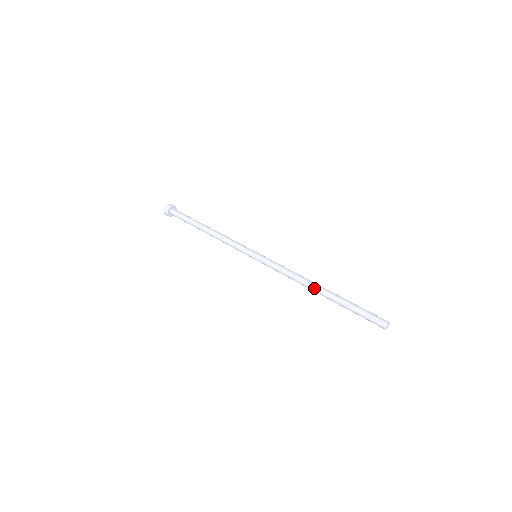
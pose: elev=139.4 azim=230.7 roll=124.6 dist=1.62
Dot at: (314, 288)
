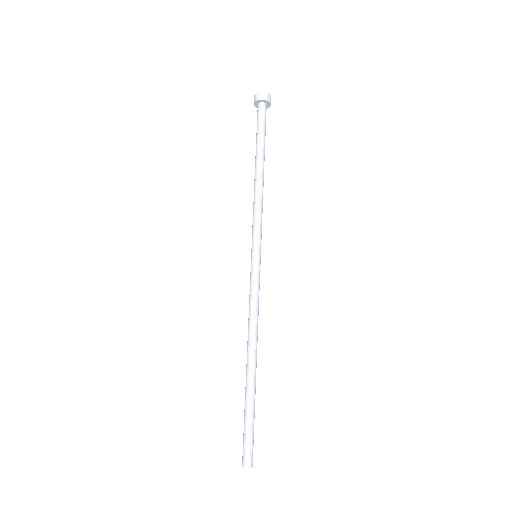
Dot at: (247, 355)
